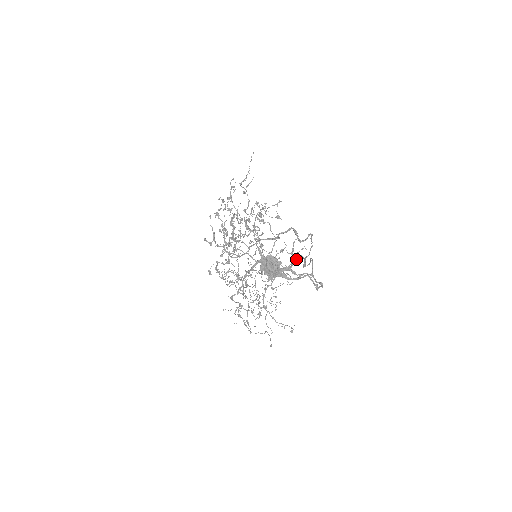
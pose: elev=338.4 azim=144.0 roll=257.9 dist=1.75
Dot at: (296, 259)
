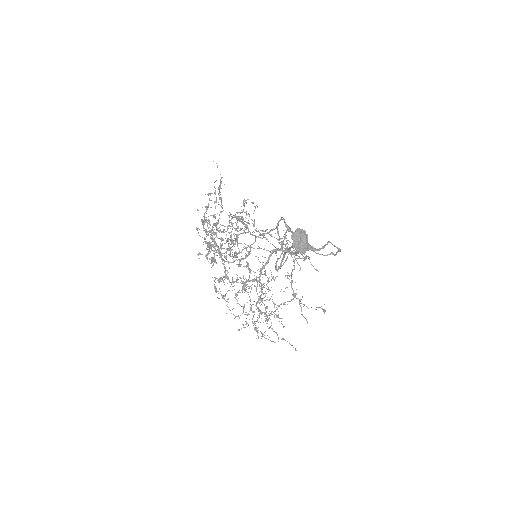
Dot at: occluded
